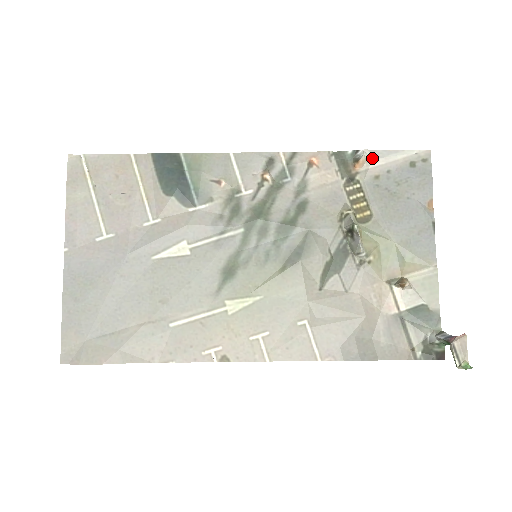
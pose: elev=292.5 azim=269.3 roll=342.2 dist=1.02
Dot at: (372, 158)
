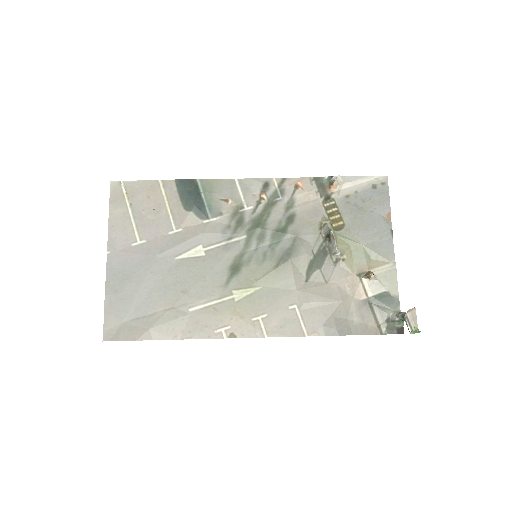
Dot at: (343, 182)
